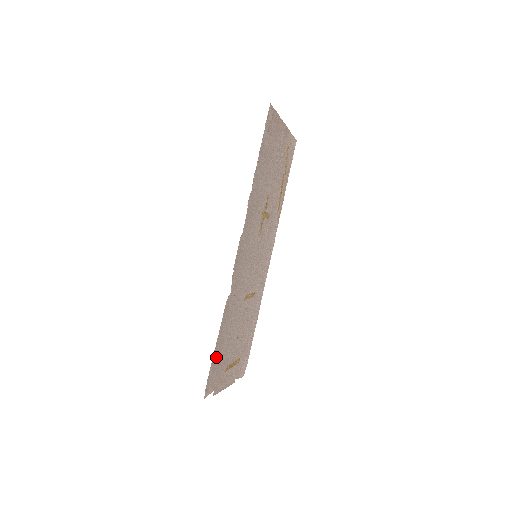
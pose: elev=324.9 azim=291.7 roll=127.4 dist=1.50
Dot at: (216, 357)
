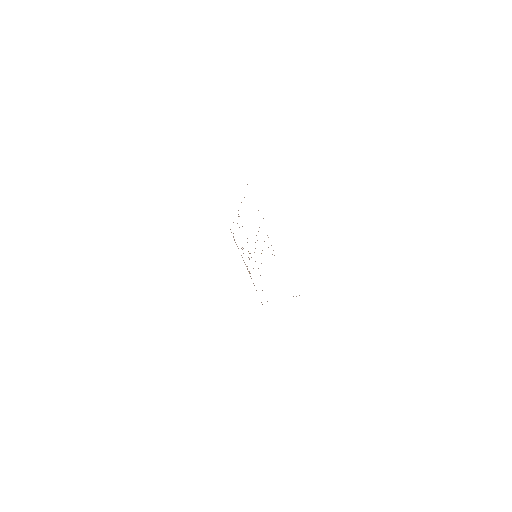
Dot at: occluded
